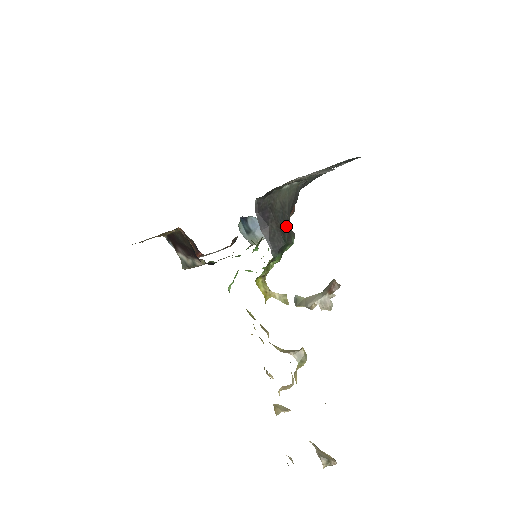
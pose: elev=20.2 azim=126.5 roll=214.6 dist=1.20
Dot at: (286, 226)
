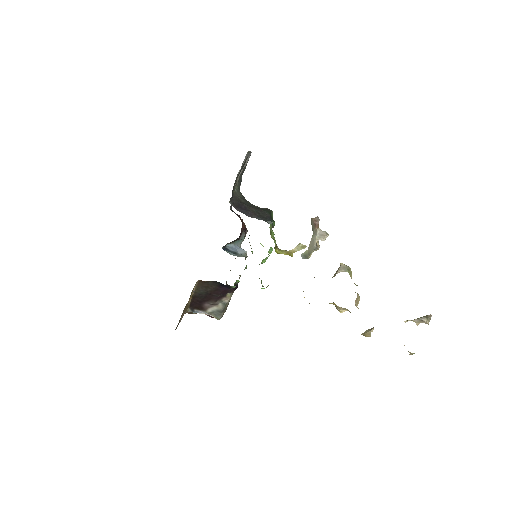
Dot at: (258, 207)
